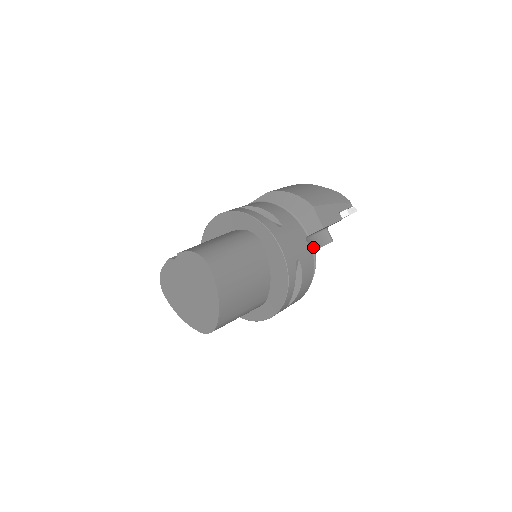
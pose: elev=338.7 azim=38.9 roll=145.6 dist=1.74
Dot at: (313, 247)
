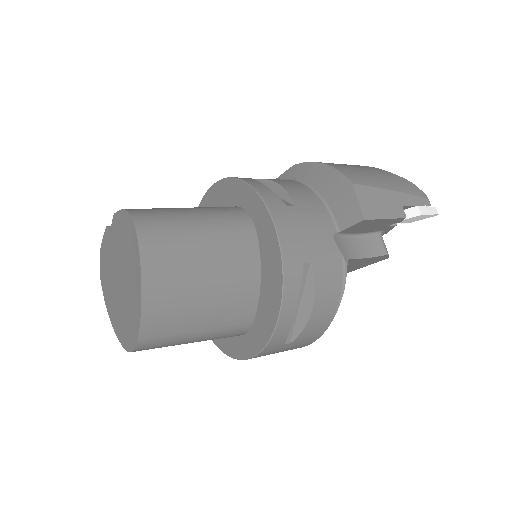
Dot at: (346, 253)
